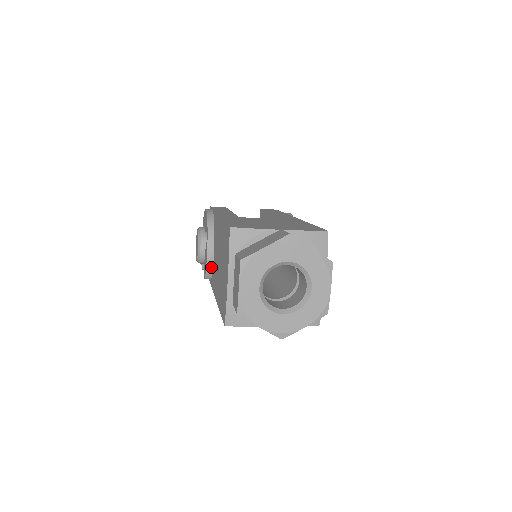
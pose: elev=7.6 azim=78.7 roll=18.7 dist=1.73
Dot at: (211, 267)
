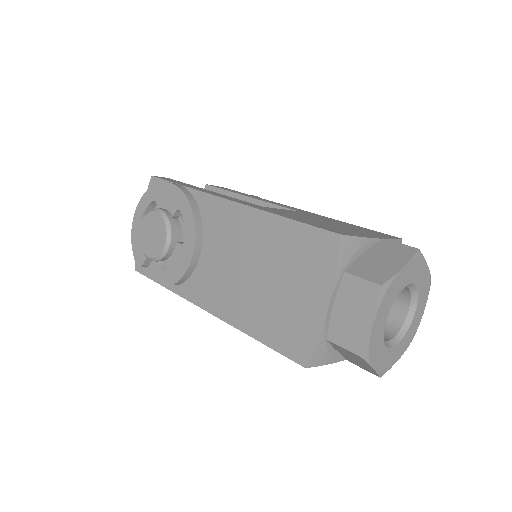
Dot at: (192, 270)
